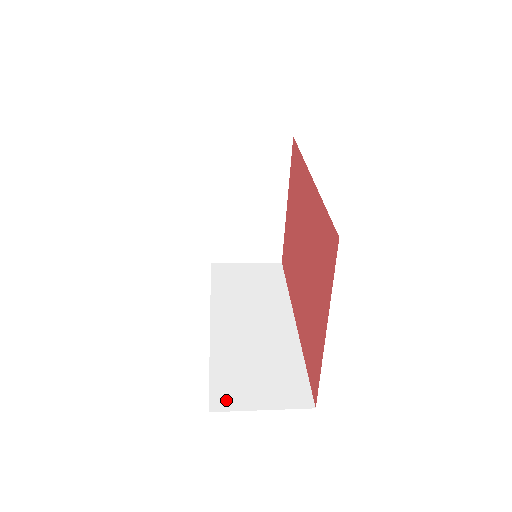
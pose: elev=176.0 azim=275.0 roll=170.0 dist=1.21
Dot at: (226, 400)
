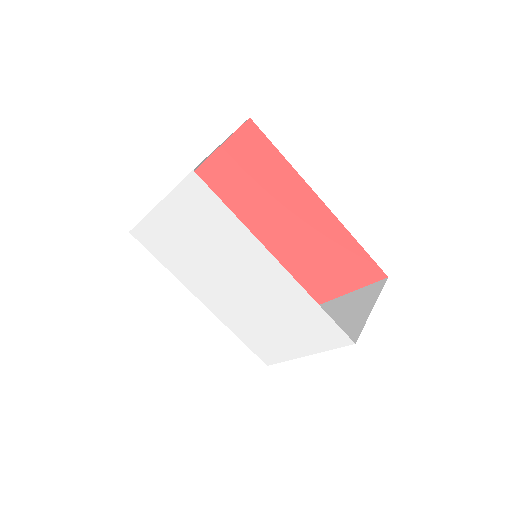
Dot at: occluded
